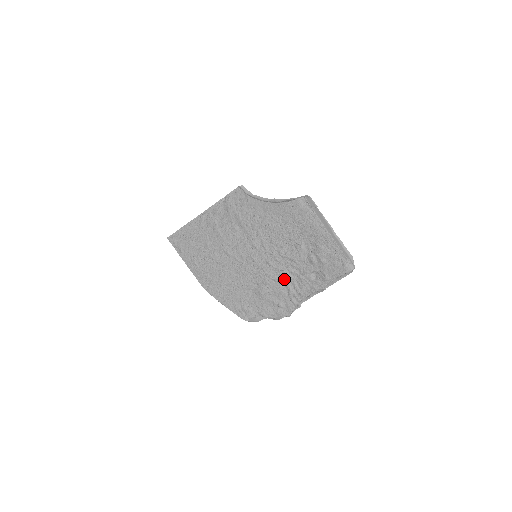
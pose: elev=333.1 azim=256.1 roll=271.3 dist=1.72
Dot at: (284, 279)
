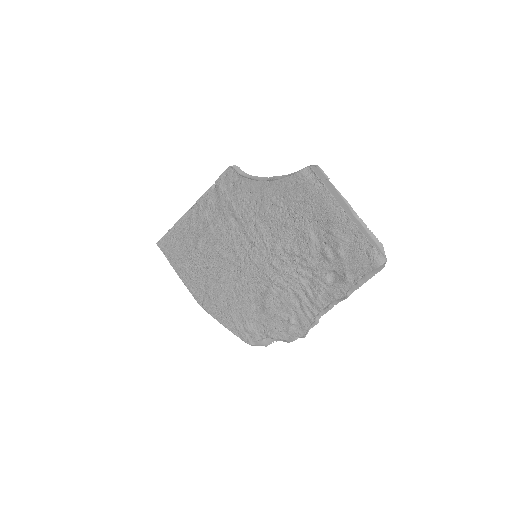
Dot at: (293, 285)
